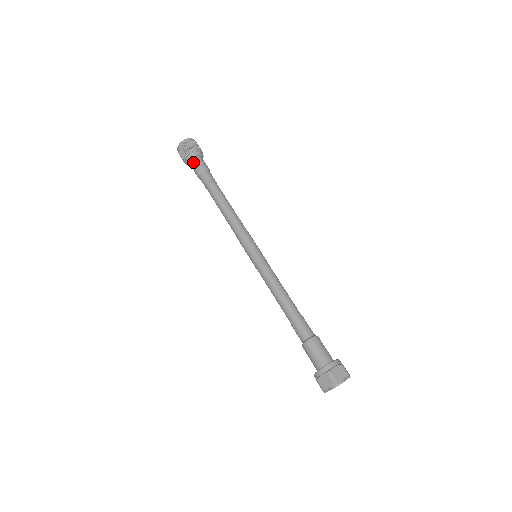
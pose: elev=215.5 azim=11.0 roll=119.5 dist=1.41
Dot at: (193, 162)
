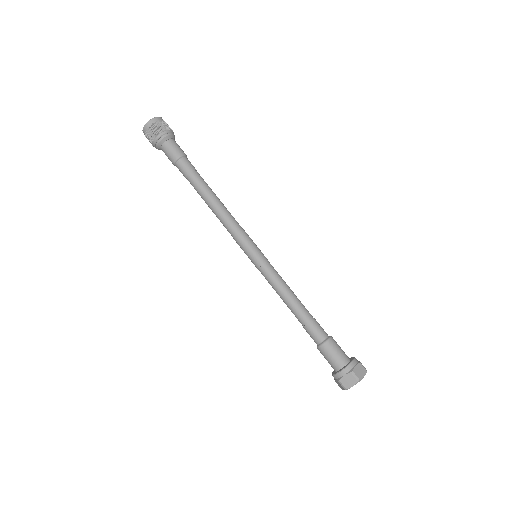
Dot at: (164, 152)
